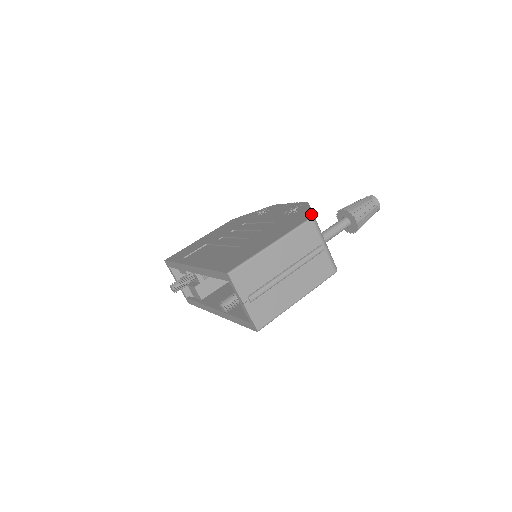
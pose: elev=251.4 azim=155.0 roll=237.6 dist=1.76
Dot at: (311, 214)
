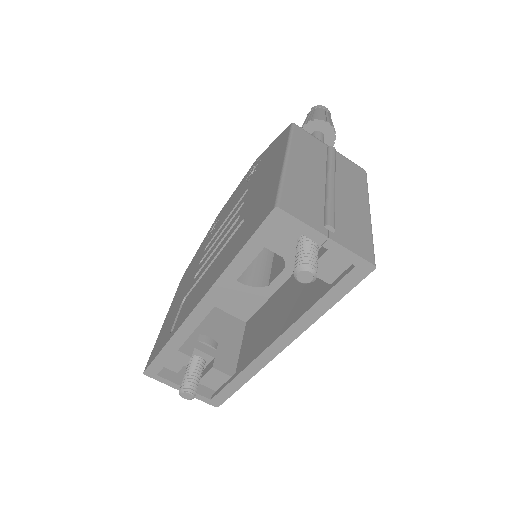
Dot at: (286, 128)
